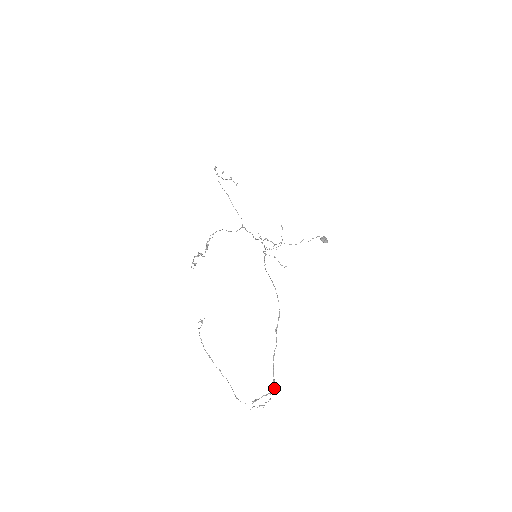
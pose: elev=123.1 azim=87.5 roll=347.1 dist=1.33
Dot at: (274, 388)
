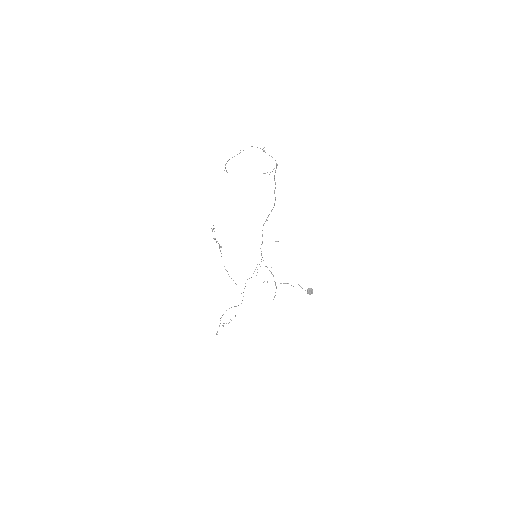
Dot at: occluded
